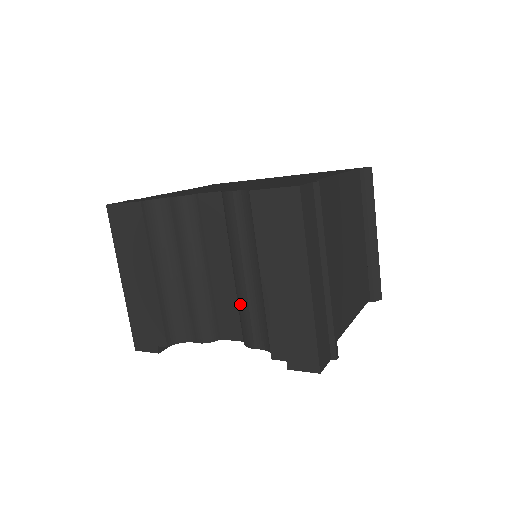
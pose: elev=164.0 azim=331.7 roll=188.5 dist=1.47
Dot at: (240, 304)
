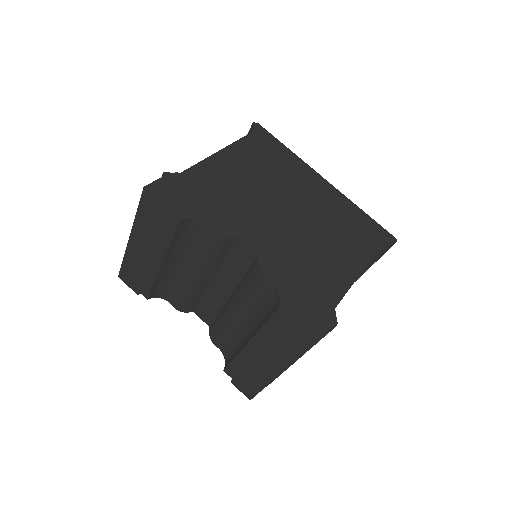
Dot at: (222, 320)
